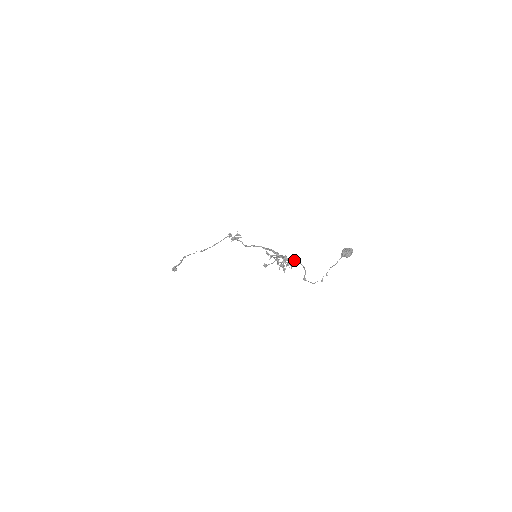
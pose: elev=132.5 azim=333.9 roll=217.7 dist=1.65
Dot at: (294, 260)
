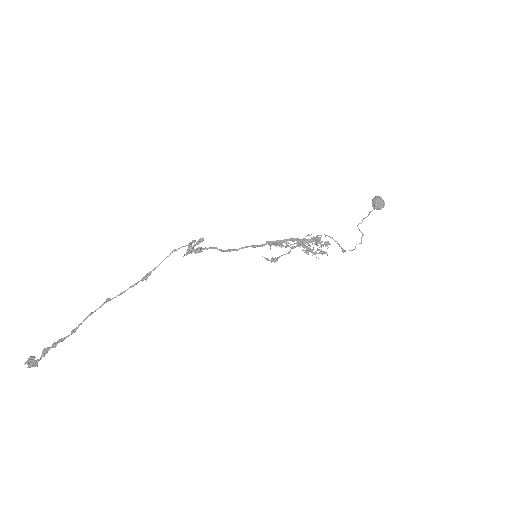
Dot at: occluded
